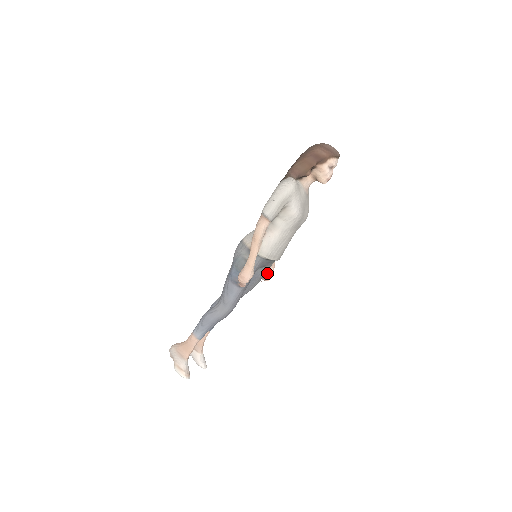
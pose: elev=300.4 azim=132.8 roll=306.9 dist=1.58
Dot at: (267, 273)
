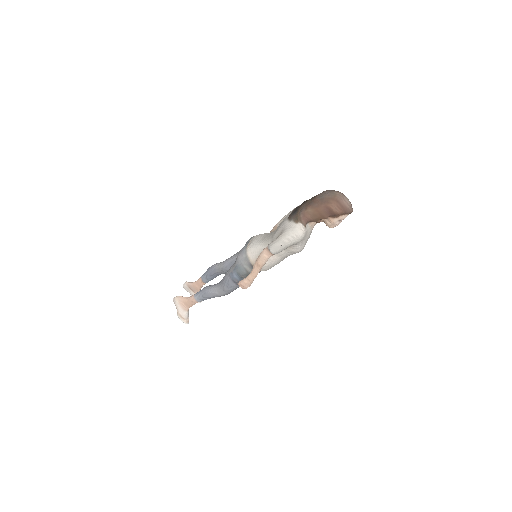
Dot at: occluded
